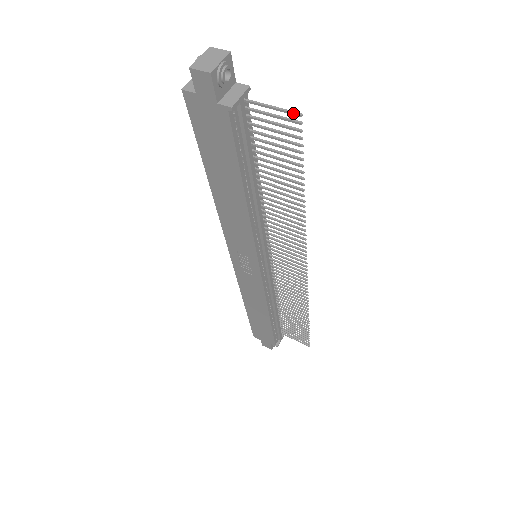
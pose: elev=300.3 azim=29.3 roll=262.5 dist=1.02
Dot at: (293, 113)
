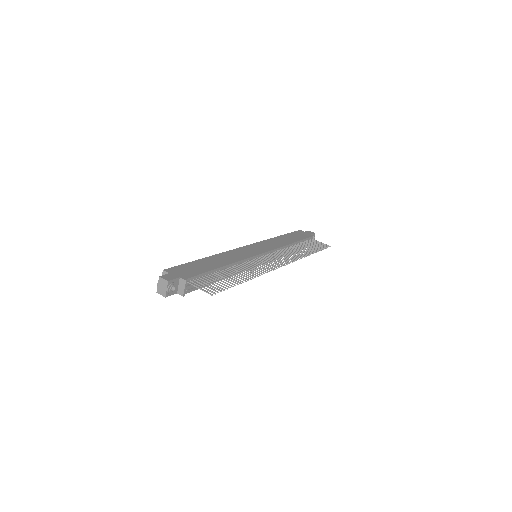
Dot at: occluded
